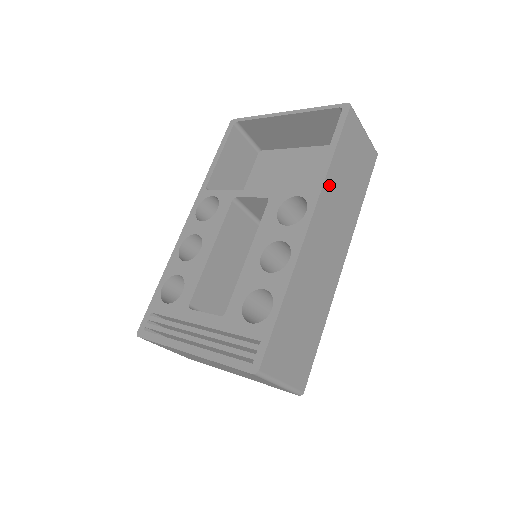
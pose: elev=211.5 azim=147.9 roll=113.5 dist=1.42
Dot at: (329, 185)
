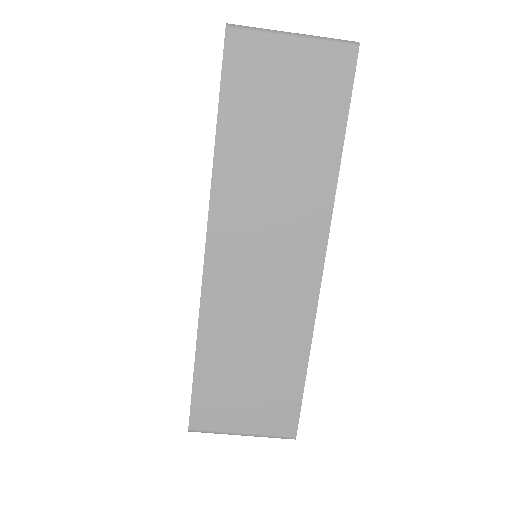
Dot at: (227, 180)
